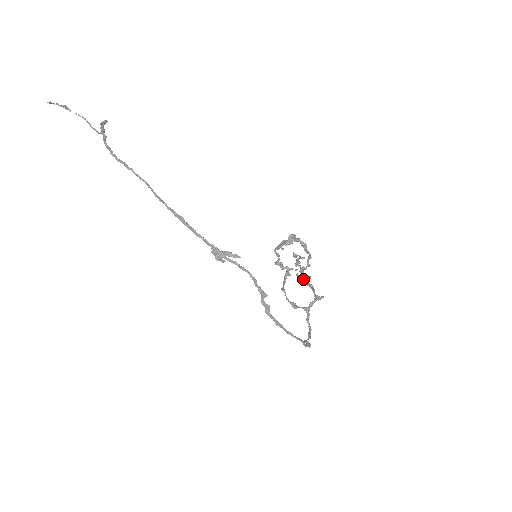
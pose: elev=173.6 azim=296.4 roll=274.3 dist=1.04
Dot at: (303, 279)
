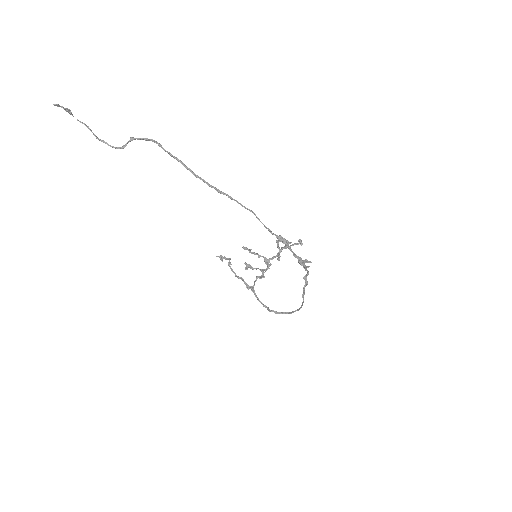
Dot at: (250, 266)
